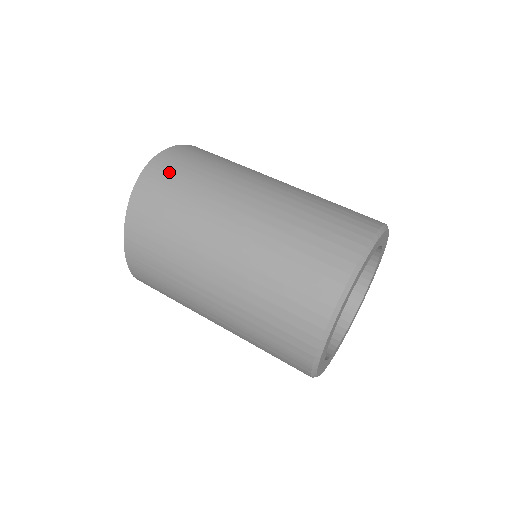
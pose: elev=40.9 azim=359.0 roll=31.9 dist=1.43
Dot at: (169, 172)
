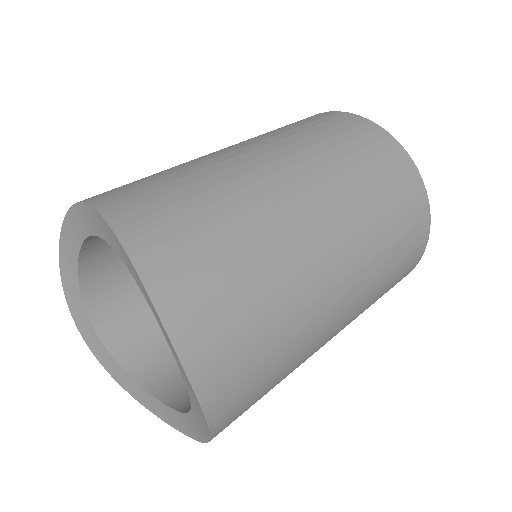
Dot at: (231, 348)
